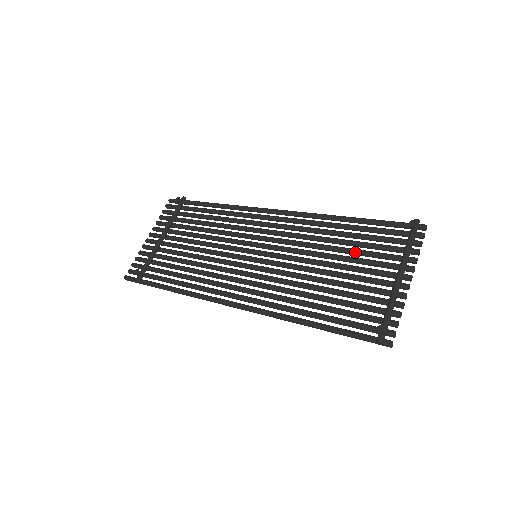
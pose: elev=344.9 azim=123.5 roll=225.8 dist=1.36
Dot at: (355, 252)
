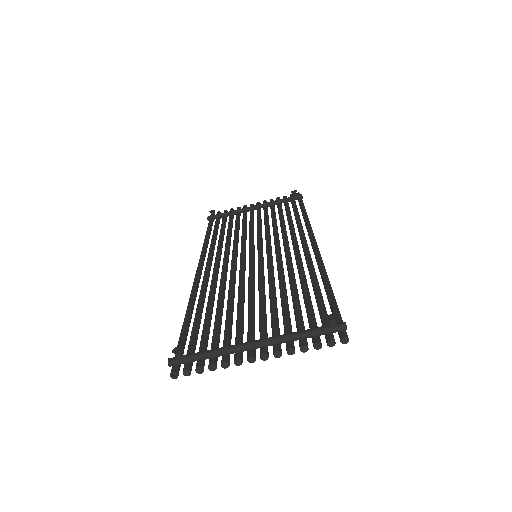
Dot at: (283, 304)
